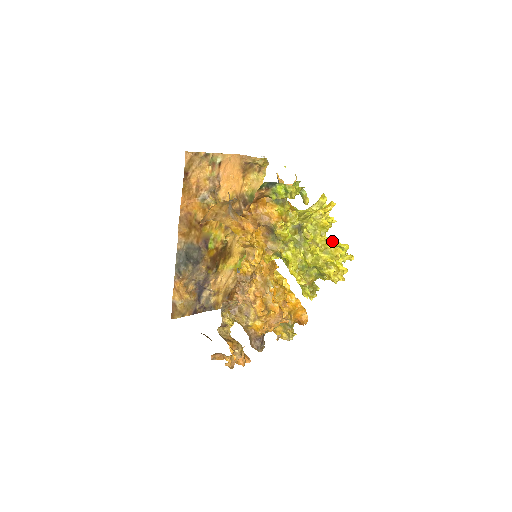
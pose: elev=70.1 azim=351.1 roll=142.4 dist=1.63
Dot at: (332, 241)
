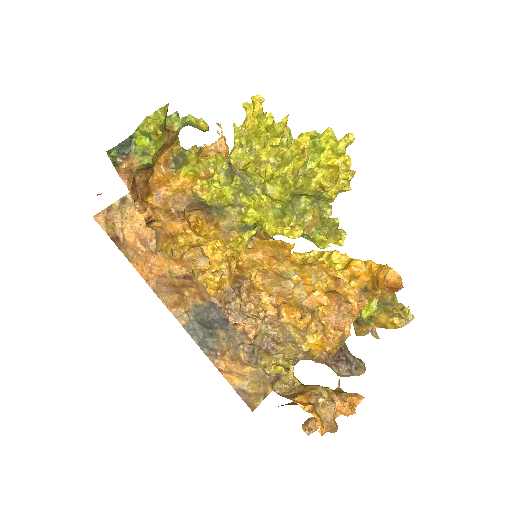
Dot at: occluded
